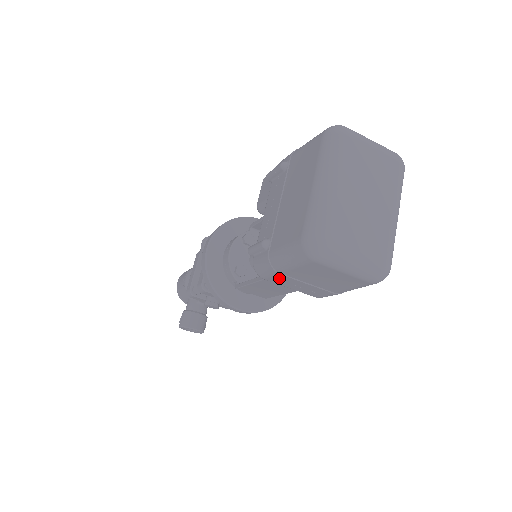
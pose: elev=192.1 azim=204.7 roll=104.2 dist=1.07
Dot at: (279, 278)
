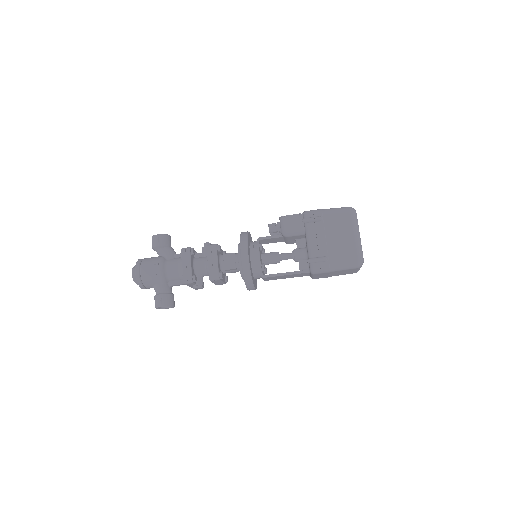
Dot at: (323, 274)
